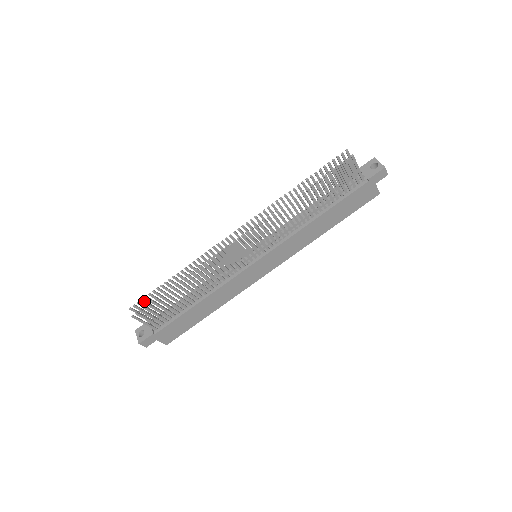
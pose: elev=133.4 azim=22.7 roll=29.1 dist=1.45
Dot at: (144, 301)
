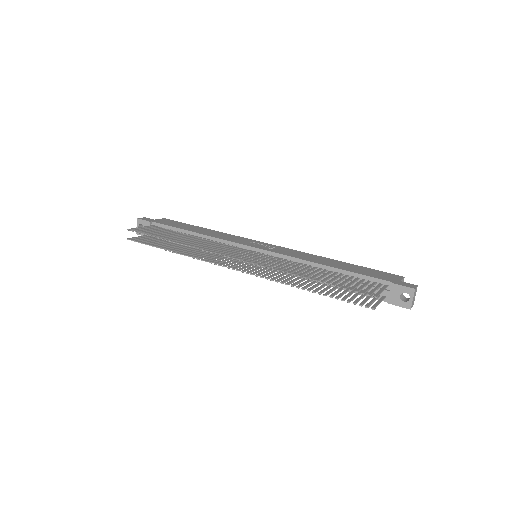
Dot at: (142, 233)
